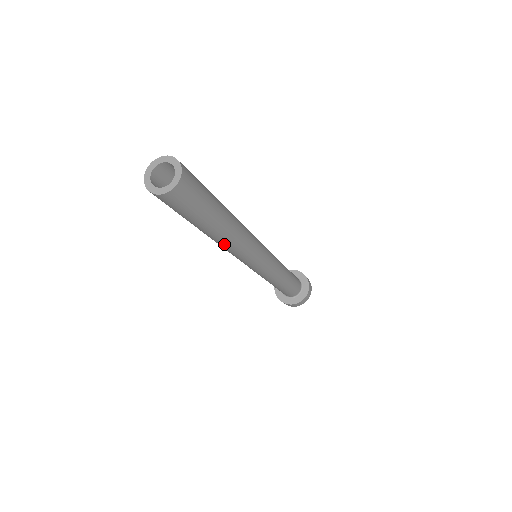
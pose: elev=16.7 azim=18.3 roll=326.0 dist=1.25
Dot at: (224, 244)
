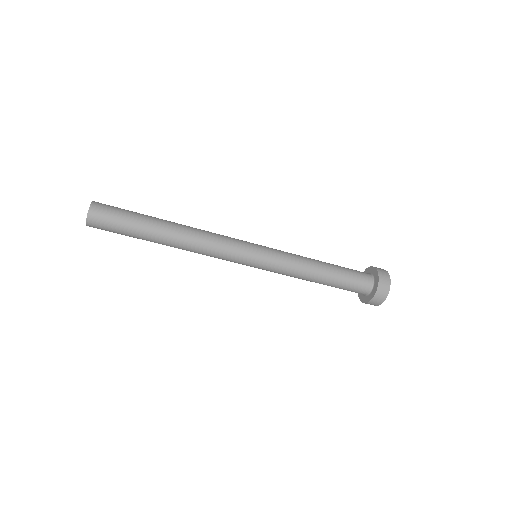
Dot at: (186, 245)
